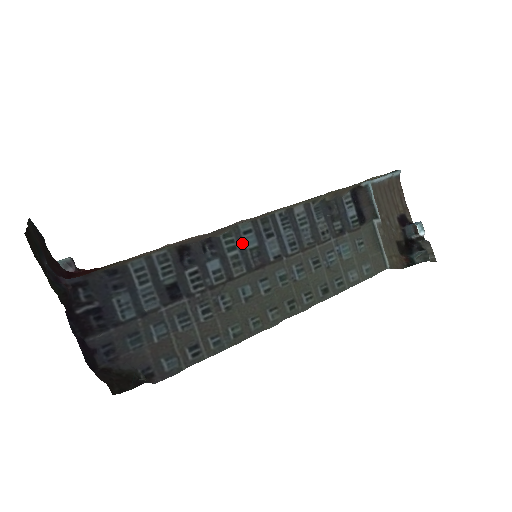
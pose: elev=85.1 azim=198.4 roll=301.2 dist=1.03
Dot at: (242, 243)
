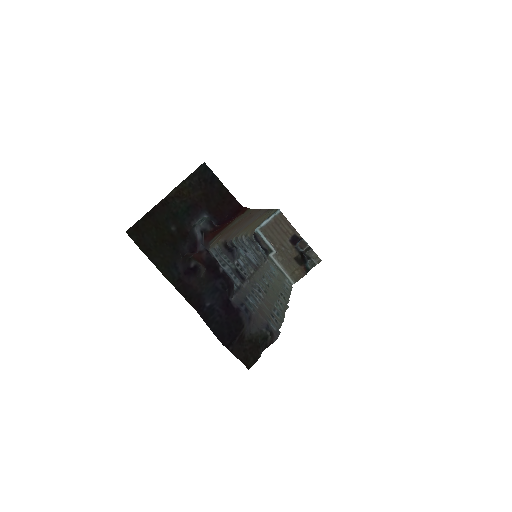
Dot at: (240, 252)
